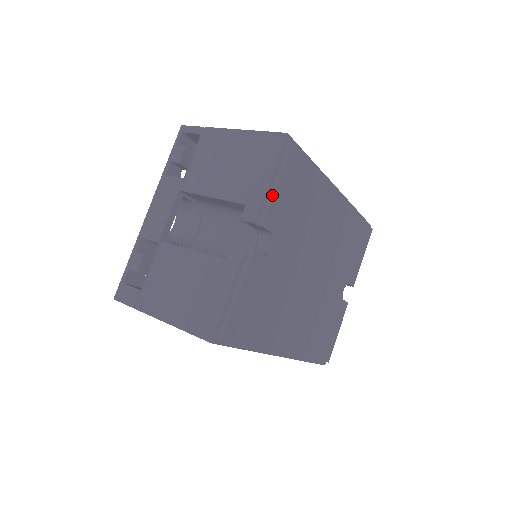
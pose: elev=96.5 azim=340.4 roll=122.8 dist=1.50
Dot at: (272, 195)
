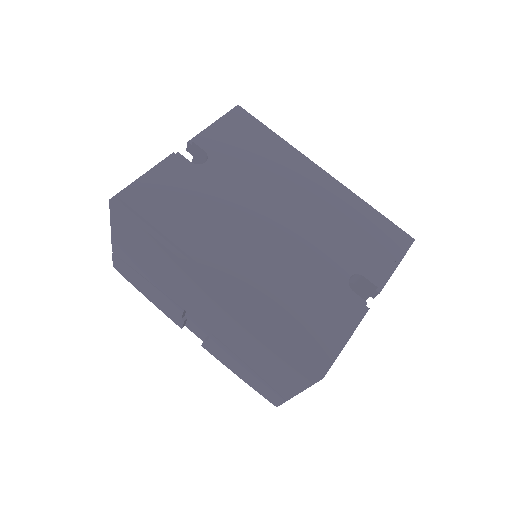
Dot at: (210, 129)
